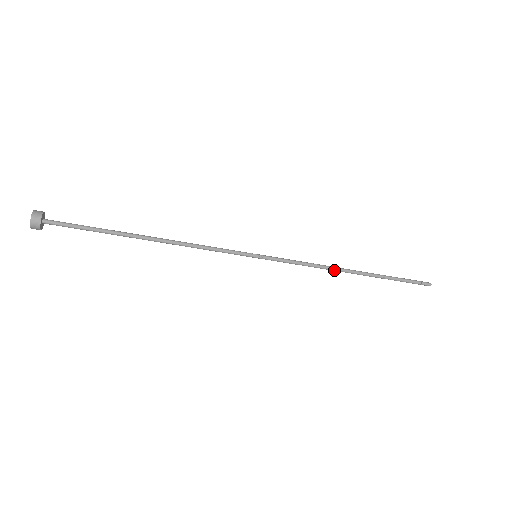
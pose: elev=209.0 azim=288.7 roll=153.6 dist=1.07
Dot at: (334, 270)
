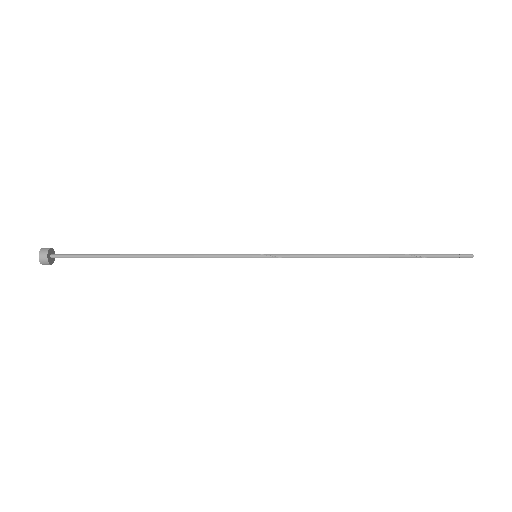
Dot at: (346, 256)
